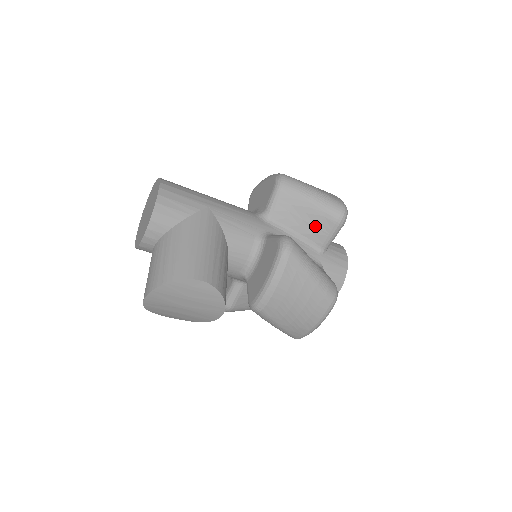
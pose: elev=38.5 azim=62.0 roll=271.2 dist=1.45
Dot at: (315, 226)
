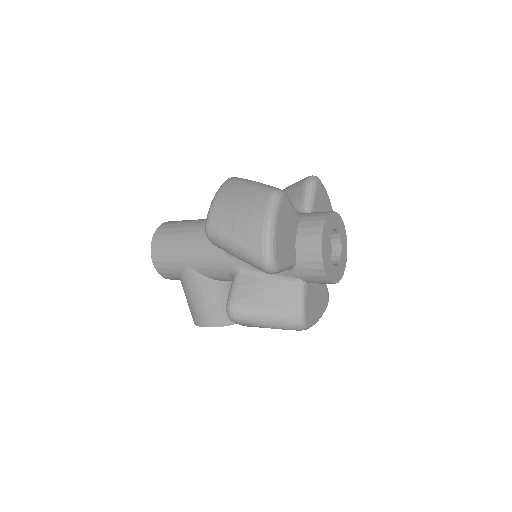
Dot at: occluded
